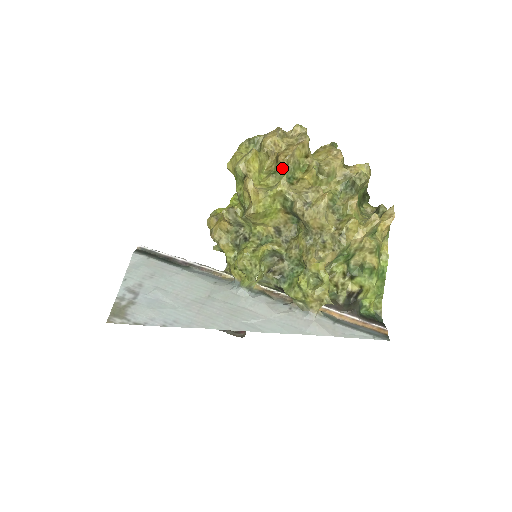
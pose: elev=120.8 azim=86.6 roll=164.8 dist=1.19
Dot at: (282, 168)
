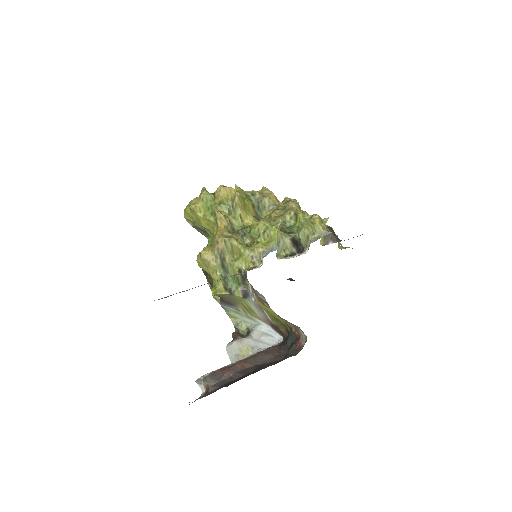
Dot at: occluded
